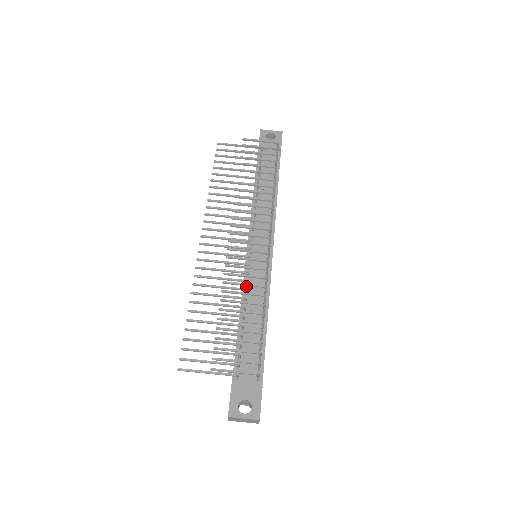
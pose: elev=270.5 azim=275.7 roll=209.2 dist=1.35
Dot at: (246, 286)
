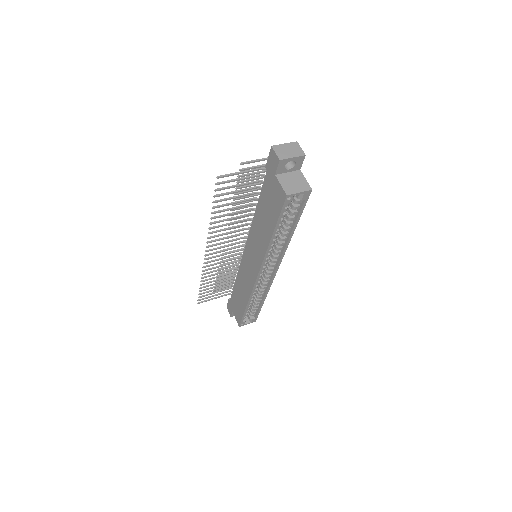
Dot at: occluded
